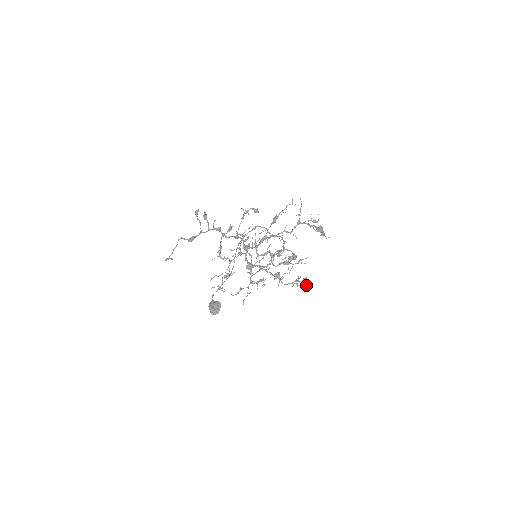
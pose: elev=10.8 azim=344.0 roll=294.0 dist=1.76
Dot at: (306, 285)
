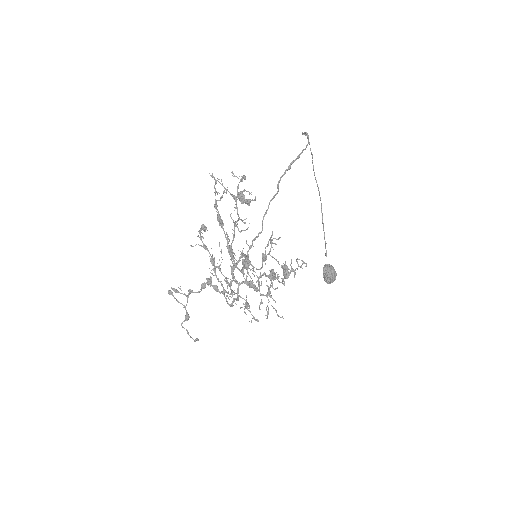
Dot at: occluded
